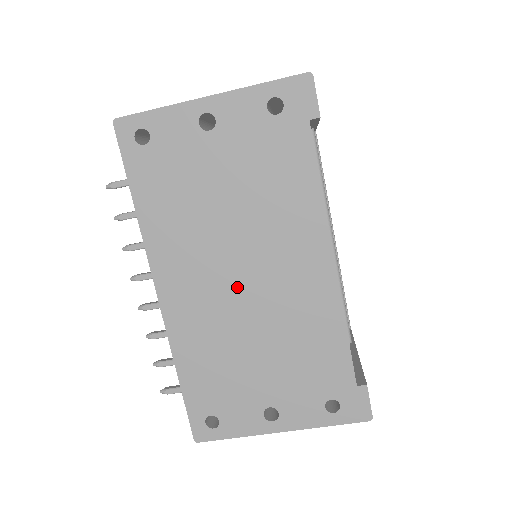
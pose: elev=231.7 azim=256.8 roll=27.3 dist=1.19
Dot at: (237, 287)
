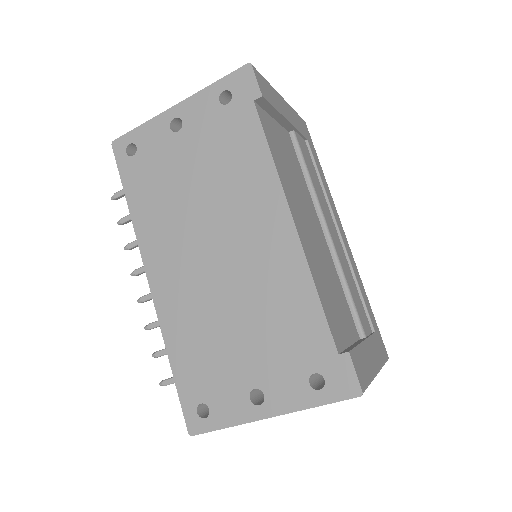
Dot at: (212, 264)
